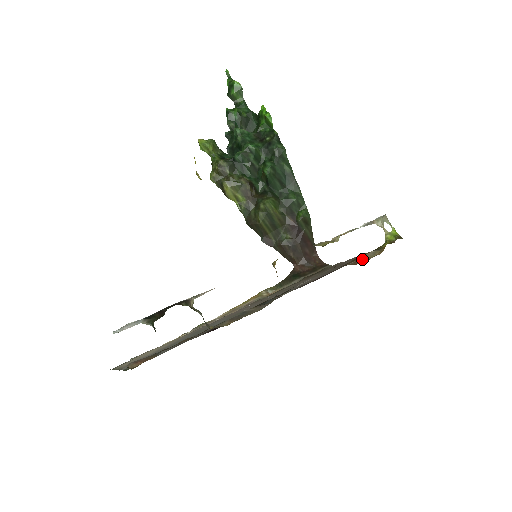
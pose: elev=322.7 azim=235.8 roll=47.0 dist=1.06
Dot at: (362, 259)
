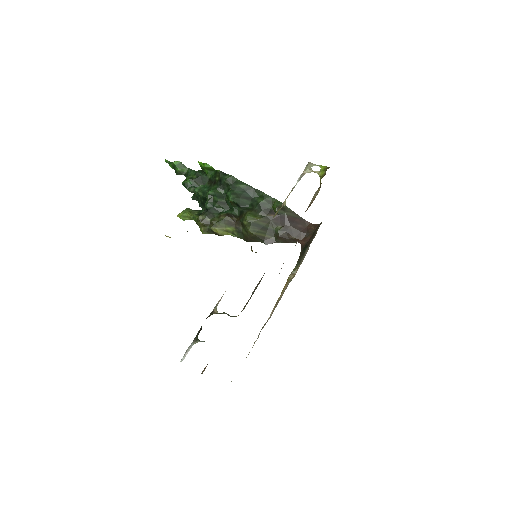
Dot at: (311, 202)
